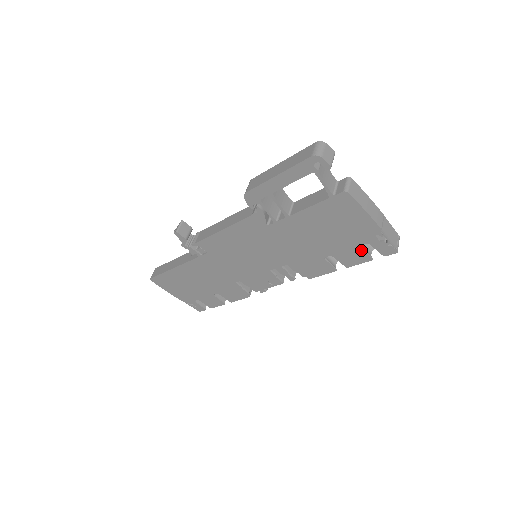
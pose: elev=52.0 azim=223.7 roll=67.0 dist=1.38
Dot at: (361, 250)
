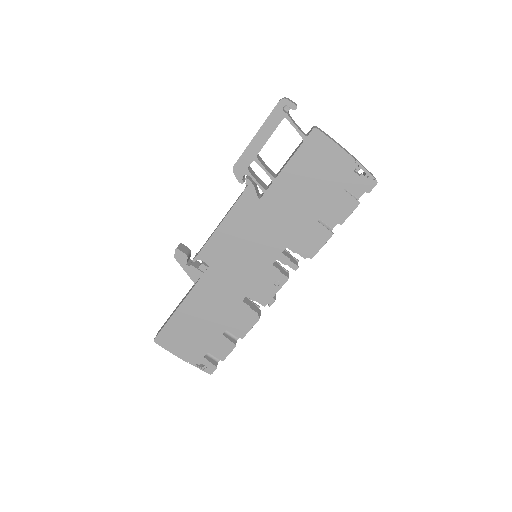
Dot at: (346, 195)
